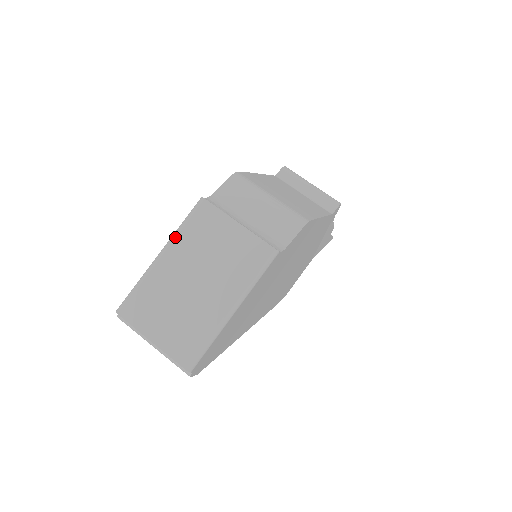
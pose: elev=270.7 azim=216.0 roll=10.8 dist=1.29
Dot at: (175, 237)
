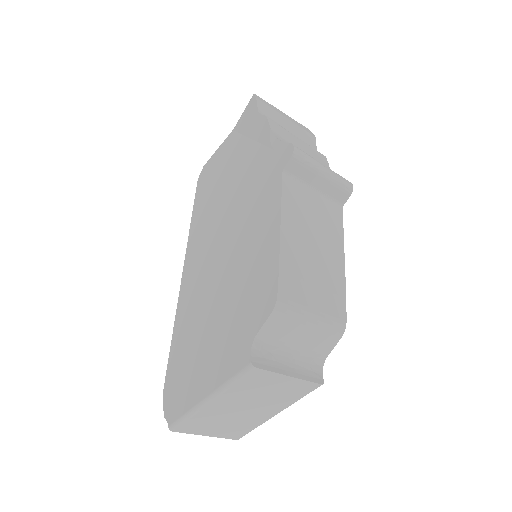
Dot at: (225, 392)
